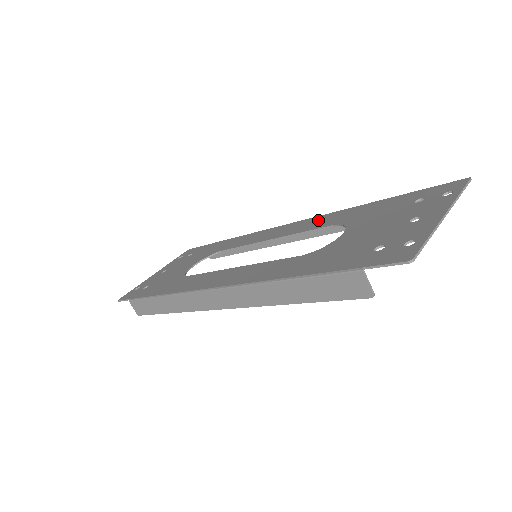
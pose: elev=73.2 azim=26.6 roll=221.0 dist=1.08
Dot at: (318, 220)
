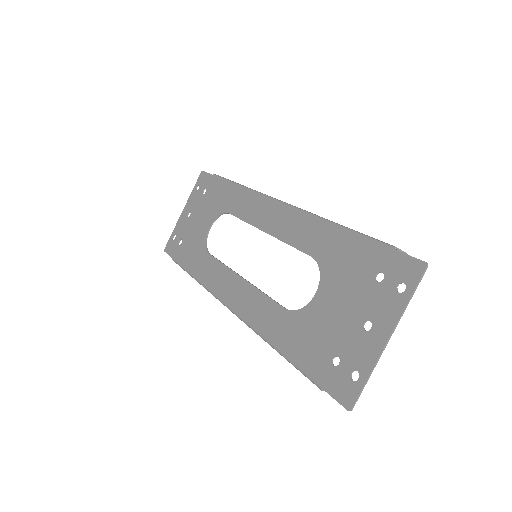
Dot at: (302, 226)
